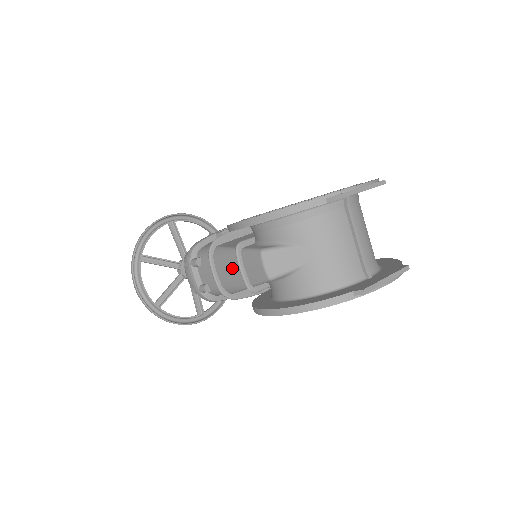
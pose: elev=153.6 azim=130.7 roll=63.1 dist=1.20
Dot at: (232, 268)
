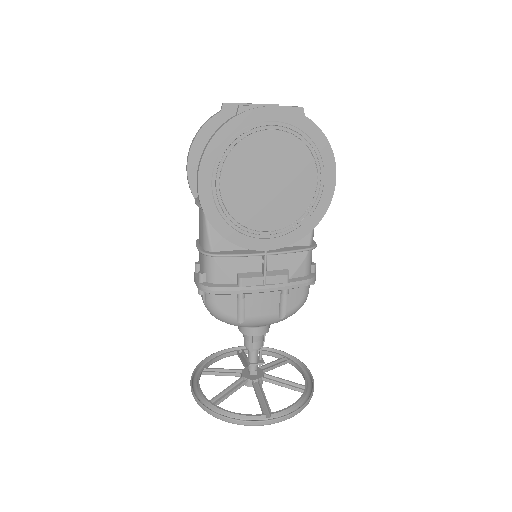
Dot at: (199, 219)
